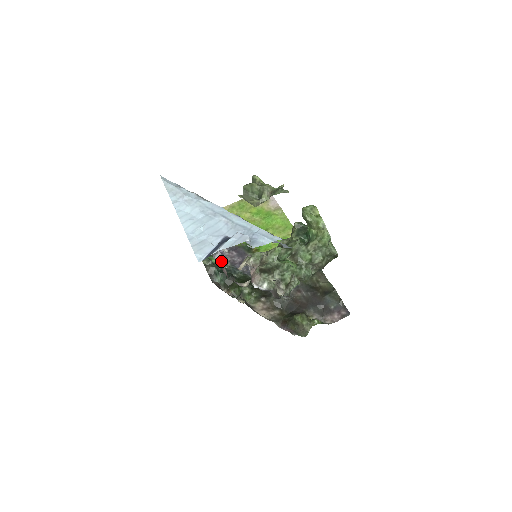
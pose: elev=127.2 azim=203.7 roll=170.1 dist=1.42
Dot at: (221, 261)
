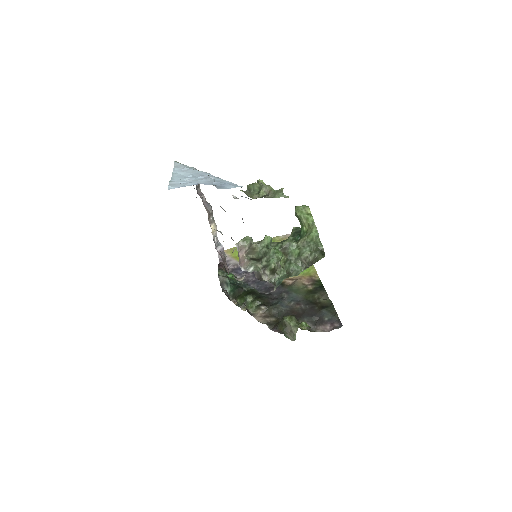
Dot at: occluded
